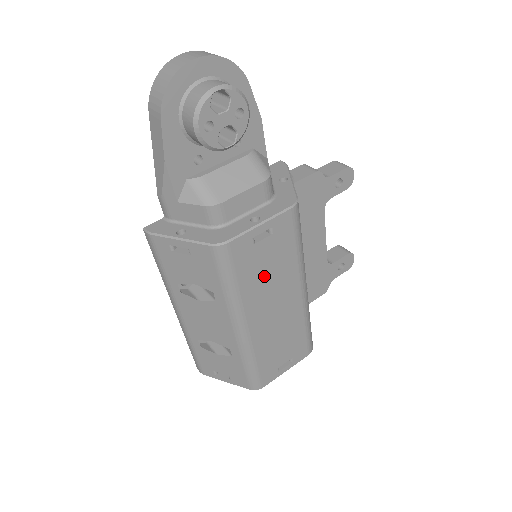
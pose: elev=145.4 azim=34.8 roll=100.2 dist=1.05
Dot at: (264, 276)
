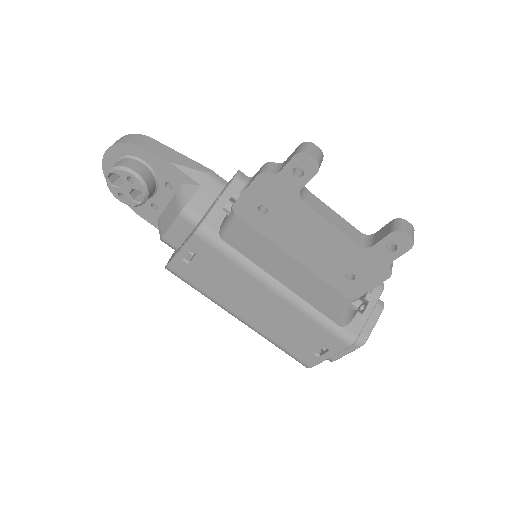
Dot at: (220, 283)
